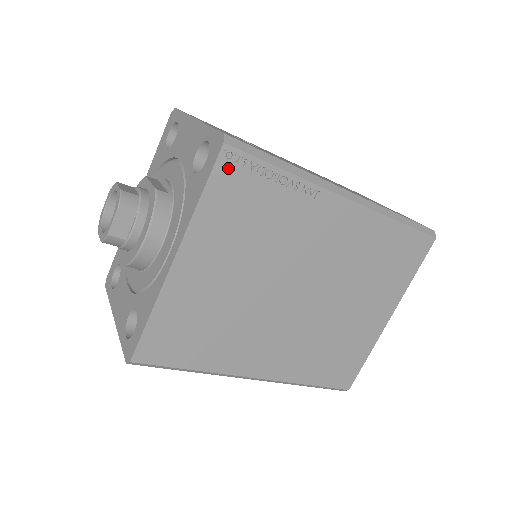
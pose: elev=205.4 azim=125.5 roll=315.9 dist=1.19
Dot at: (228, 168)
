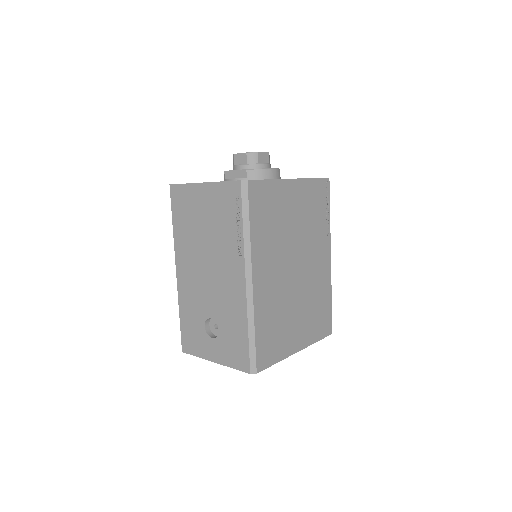
Dot at: (324, 185)
